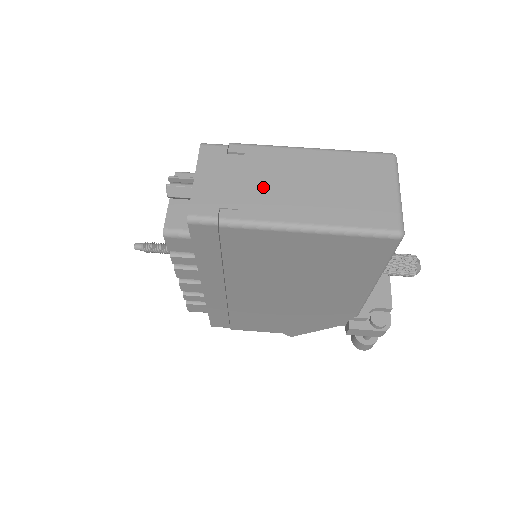
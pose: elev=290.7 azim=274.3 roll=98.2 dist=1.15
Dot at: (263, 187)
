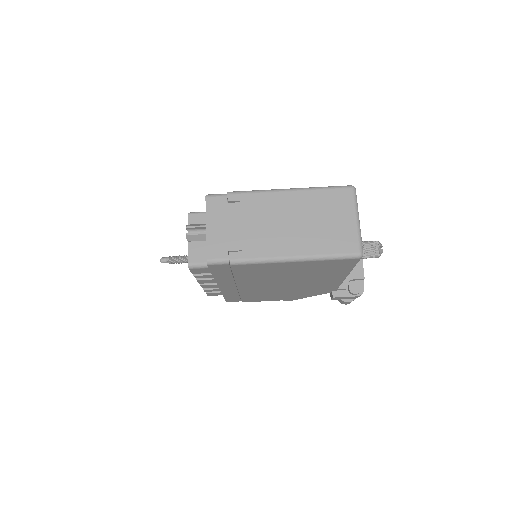
Dot at: (258, 229)
